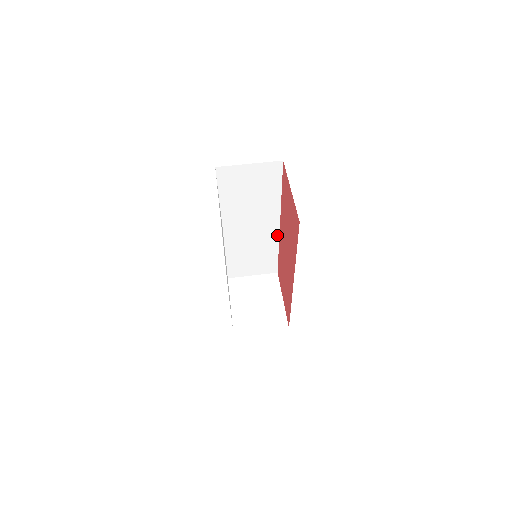
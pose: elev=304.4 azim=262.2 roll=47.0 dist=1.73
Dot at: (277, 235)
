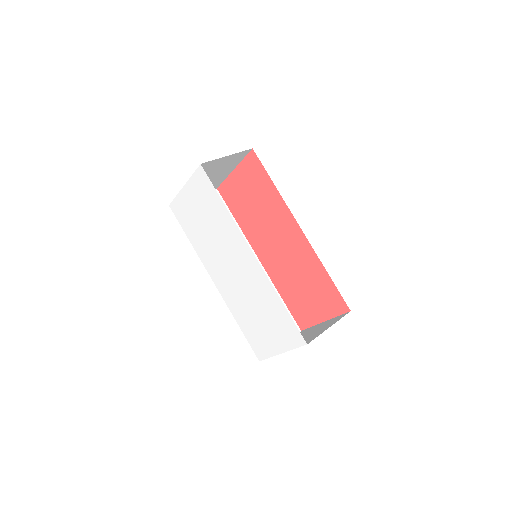
Dot at: occluded
